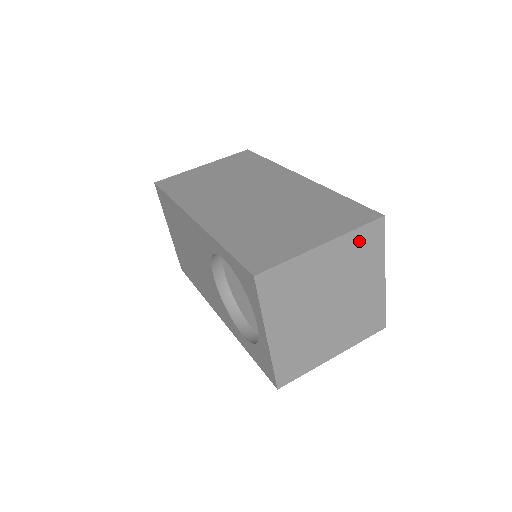
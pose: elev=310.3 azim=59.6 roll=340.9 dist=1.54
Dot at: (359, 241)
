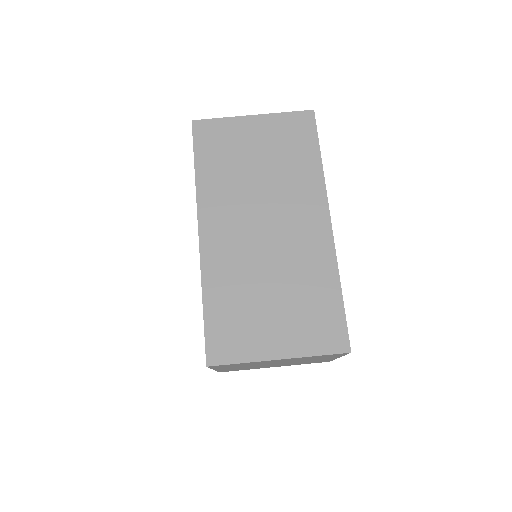
Dot at: (318, 356)
